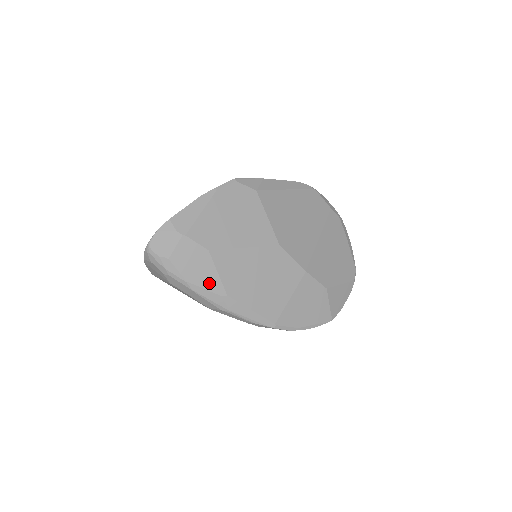
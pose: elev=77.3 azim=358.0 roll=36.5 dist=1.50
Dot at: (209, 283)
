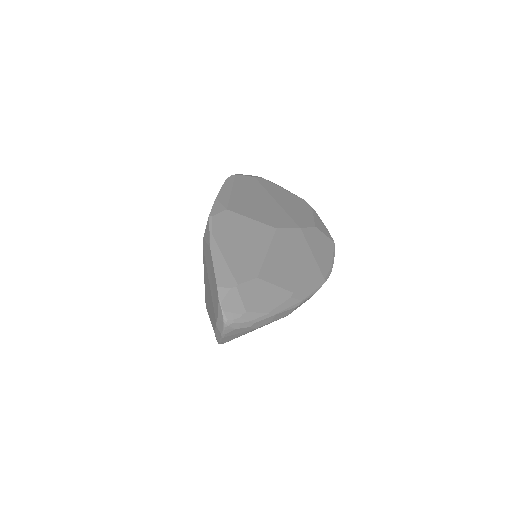
Dot at: (278, 298)
